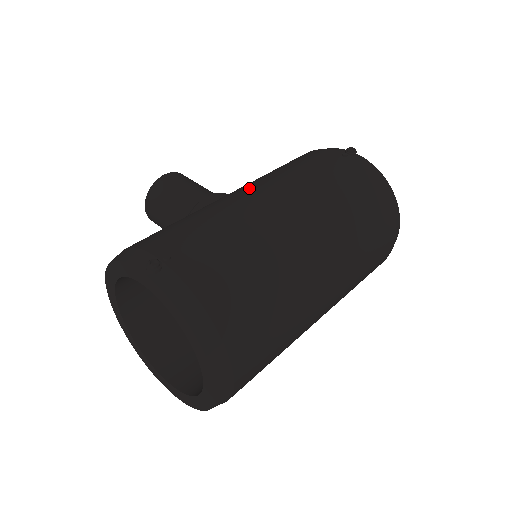
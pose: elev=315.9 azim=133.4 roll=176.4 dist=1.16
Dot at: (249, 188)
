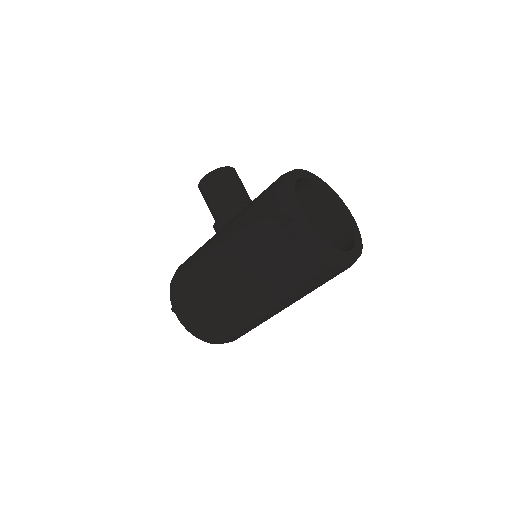
Dot at: (221, 247)
